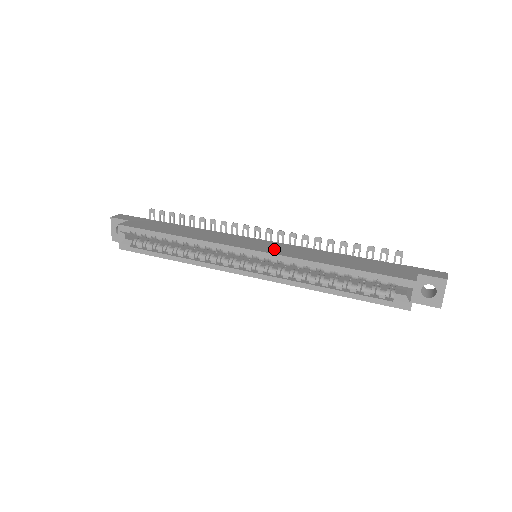
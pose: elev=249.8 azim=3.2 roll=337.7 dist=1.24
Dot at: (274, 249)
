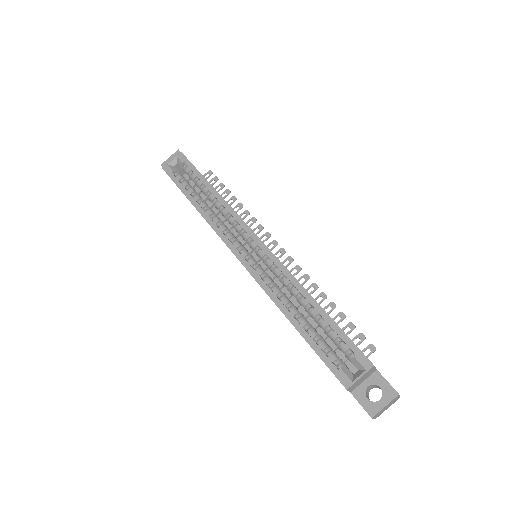
Dot at: occluded
